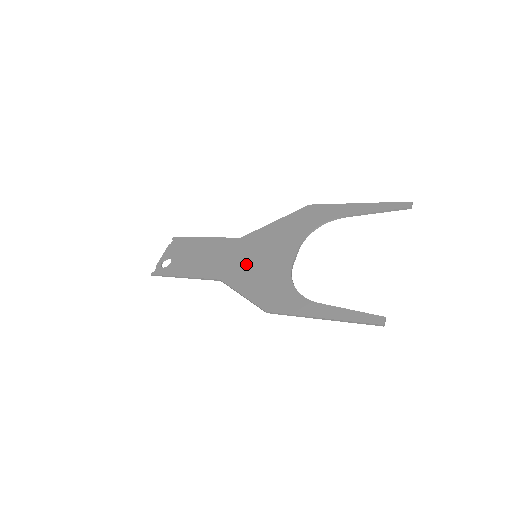
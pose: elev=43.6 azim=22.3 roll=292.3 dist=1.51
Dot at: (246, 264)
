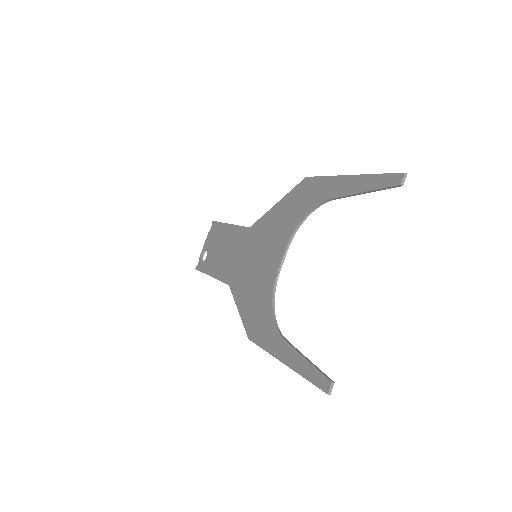
Dot at: (247, 268)
